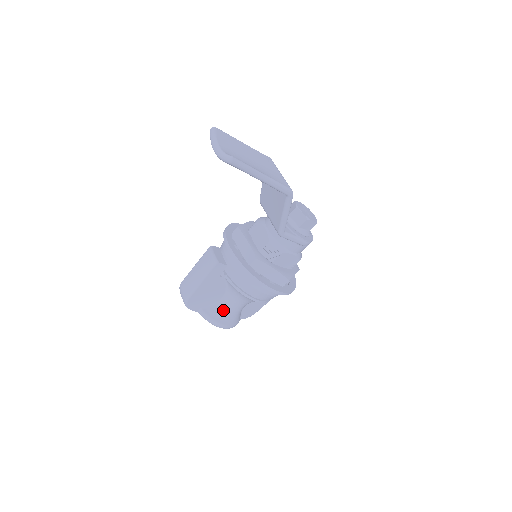
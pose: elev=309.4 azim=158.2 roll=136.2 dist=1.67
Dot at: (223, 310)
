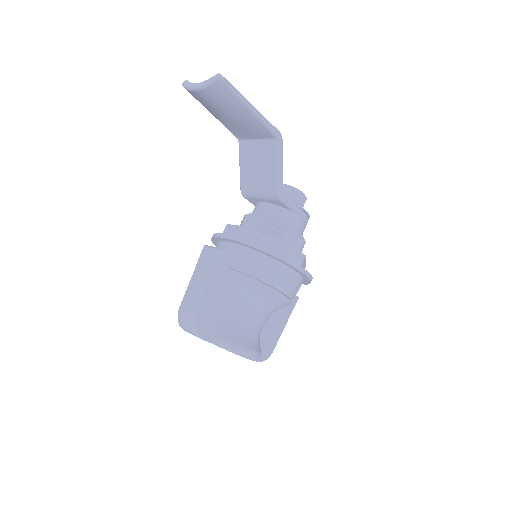
Dot at: (241, 328)
